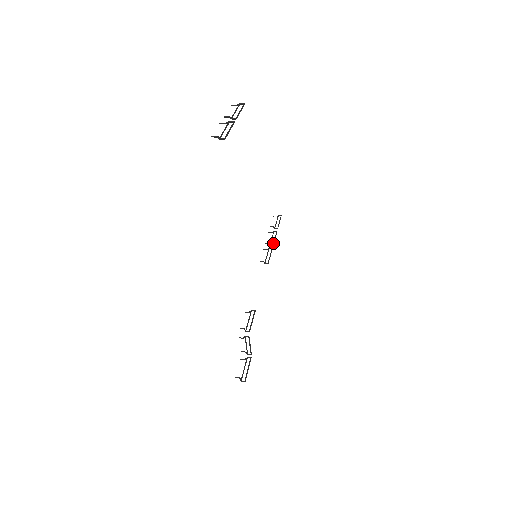
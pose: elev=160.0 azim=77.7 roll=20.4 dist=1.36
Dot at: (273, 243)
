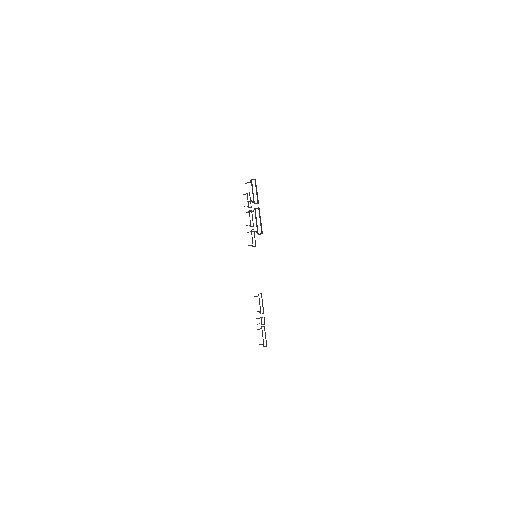
Dot at: (253, 224)
